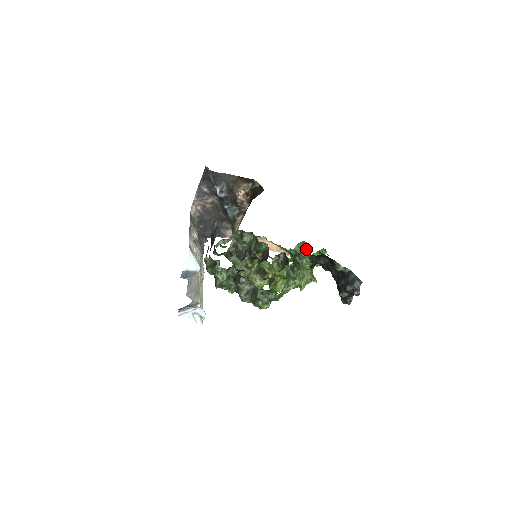
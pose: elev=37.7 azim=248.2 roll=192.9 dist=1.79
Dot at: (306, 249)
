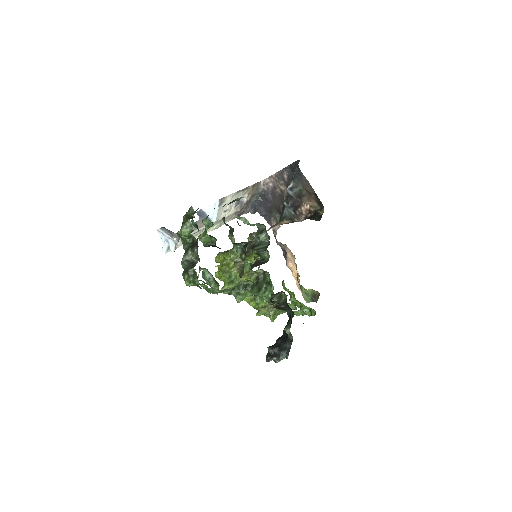
Dot at: (315, 300)
